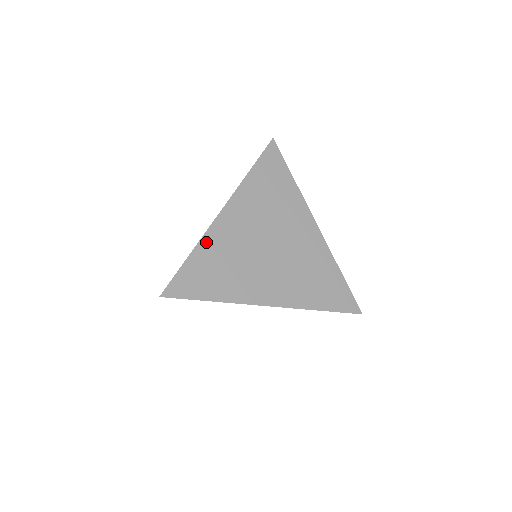
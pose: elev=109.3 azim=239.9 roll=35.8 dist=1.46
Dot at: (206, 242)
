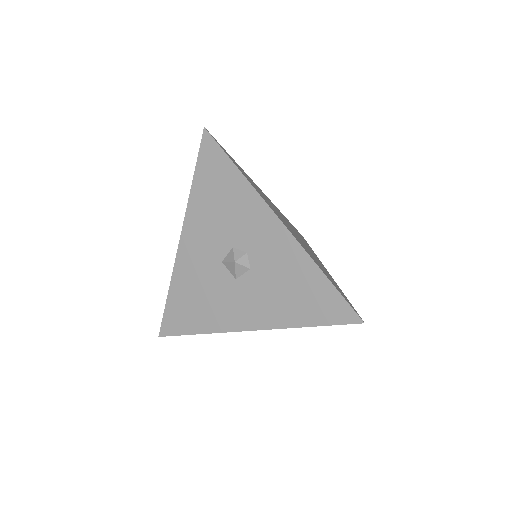
Dot at: (247, 175)
